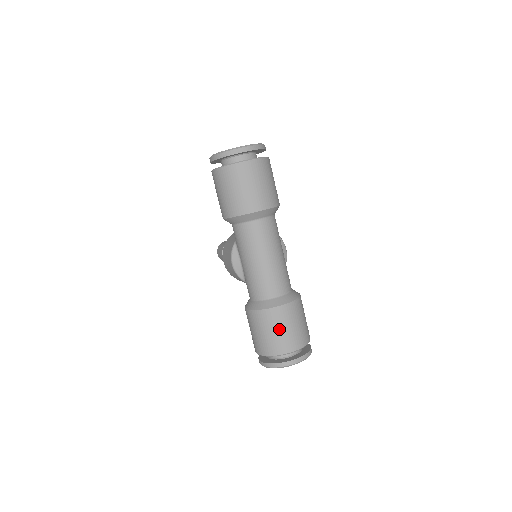
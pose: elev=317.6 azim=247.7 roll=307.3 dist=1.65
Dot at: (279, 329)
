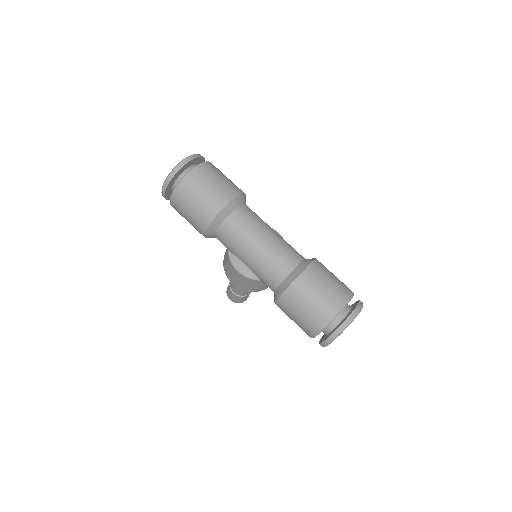
Dot at: (316, 294)
